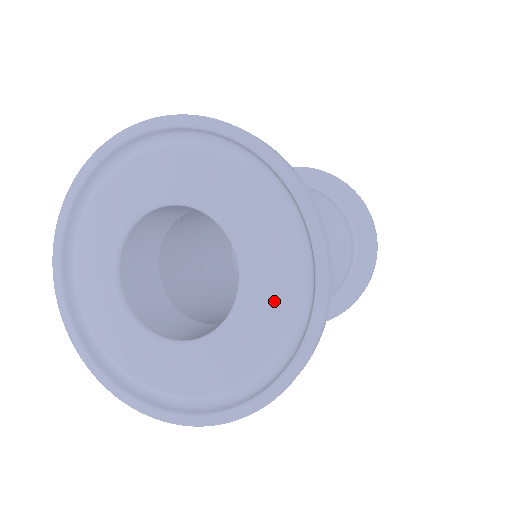
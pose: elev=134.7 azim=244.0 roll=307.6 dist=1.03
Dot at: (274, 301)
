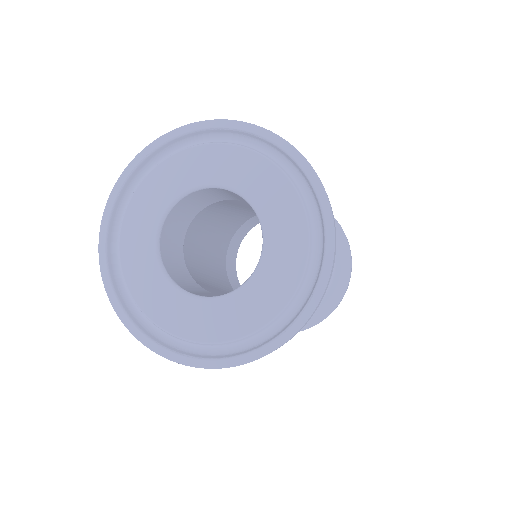
Dot at: (294, 240)
